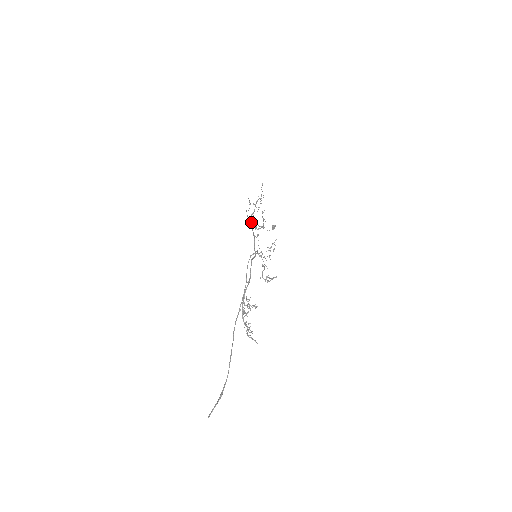
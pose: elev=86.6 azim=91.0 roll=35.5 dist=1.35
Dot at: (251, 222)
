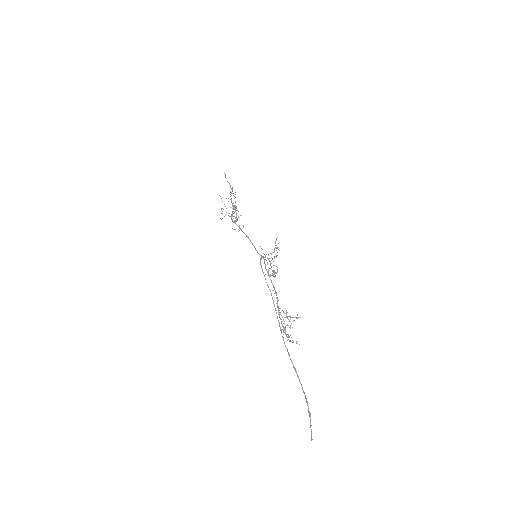
Dot at: (235, 221)
